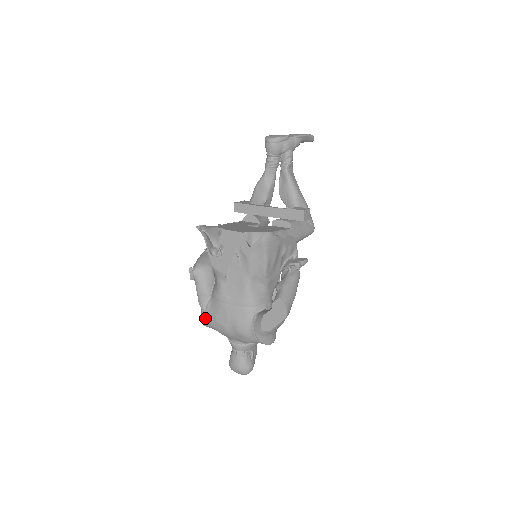
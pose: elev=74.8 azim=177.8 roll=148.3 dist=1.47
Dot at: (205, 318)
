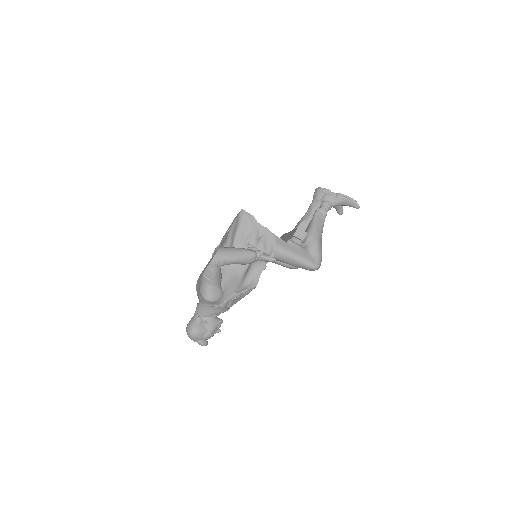
Dot at: occluded
